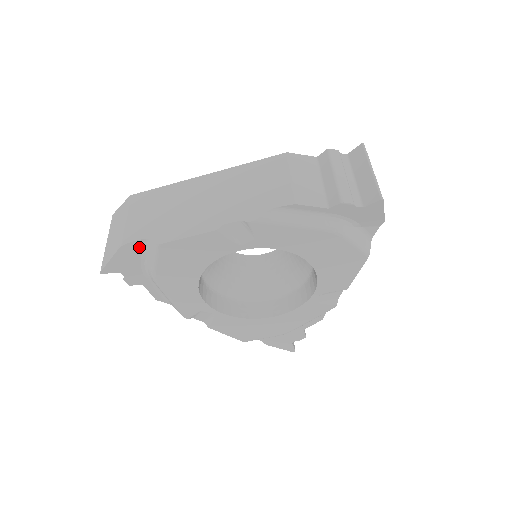
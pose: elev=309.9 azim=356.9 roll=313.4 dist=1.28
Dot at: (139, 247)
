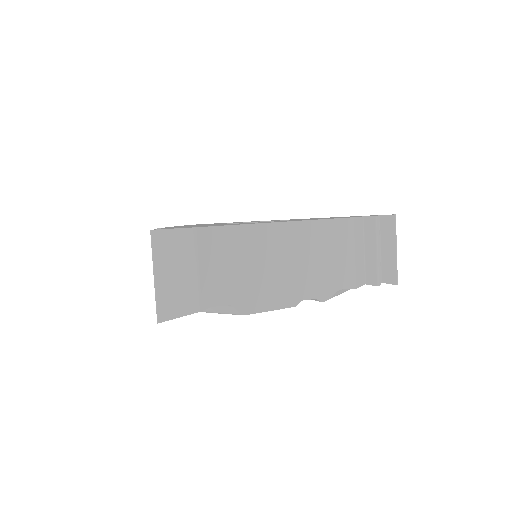
Dot at: occluded
